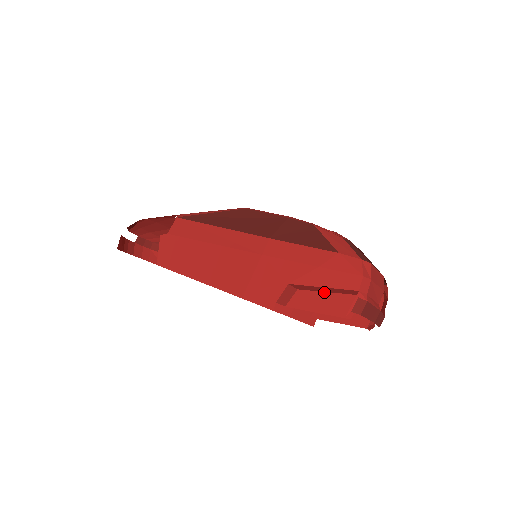
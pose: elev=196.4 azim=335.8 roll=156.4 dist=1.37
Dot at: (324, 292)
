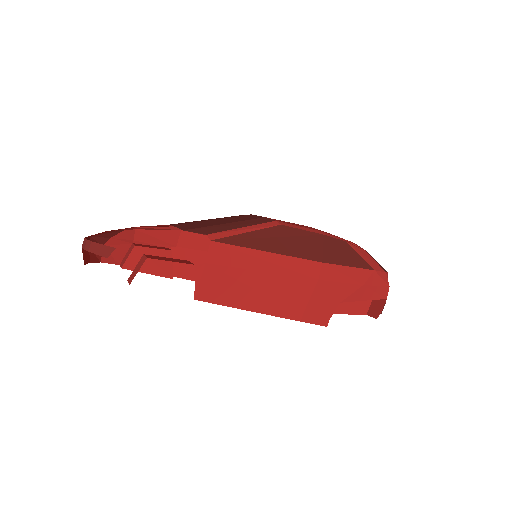
Dot at: occluded
